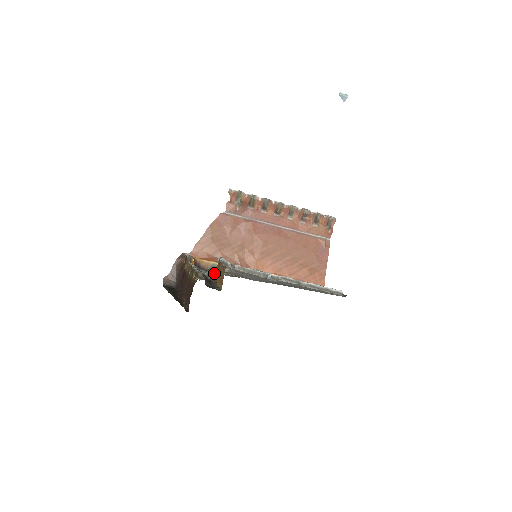
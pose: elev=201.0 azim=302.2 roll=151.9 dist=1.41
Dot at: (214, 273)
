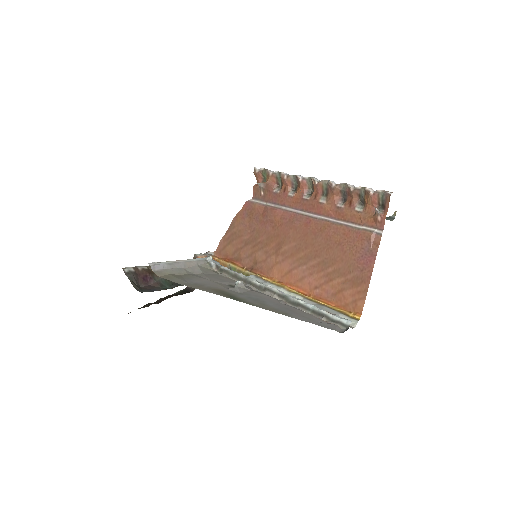
Dot at: occluded
